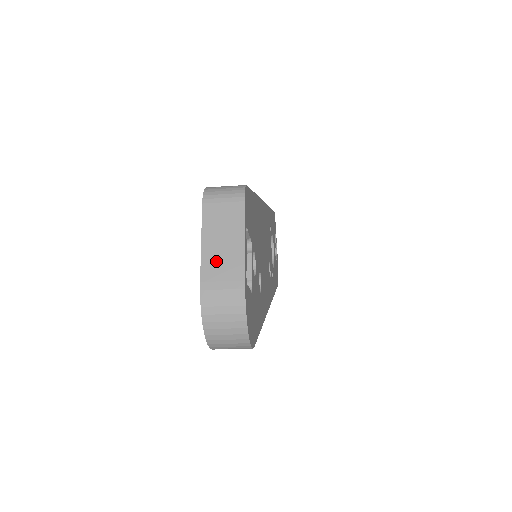
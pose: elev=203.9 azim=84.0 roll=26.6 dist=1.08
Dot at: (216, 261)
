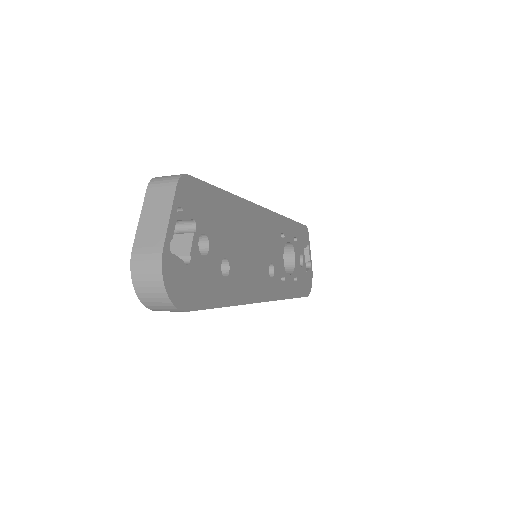
Dot at: (147, 232)
